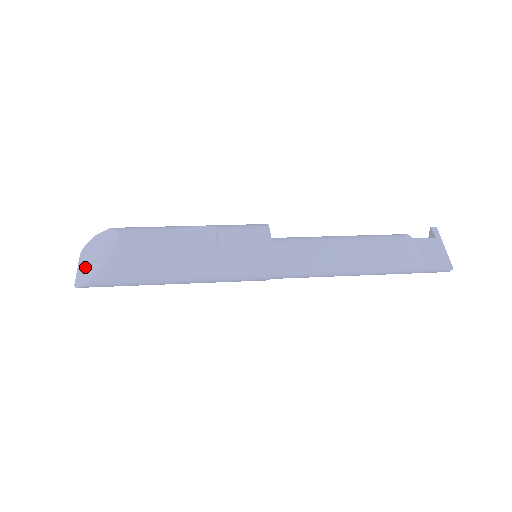
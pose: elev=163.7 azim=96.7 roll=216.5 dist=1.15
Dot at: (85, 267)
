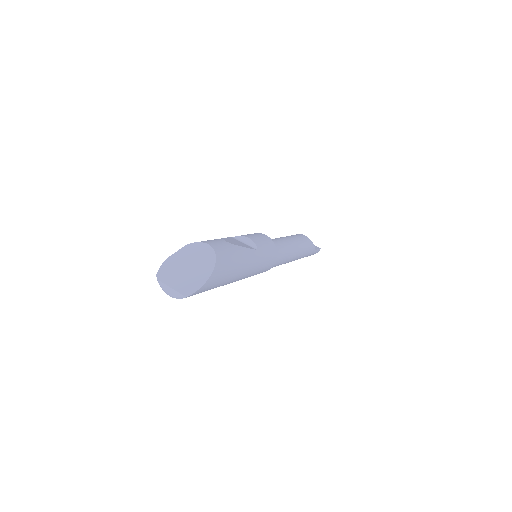
Dot at: (184, 279)
